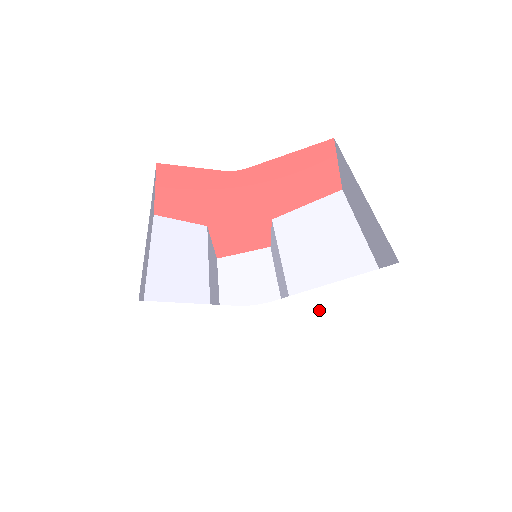
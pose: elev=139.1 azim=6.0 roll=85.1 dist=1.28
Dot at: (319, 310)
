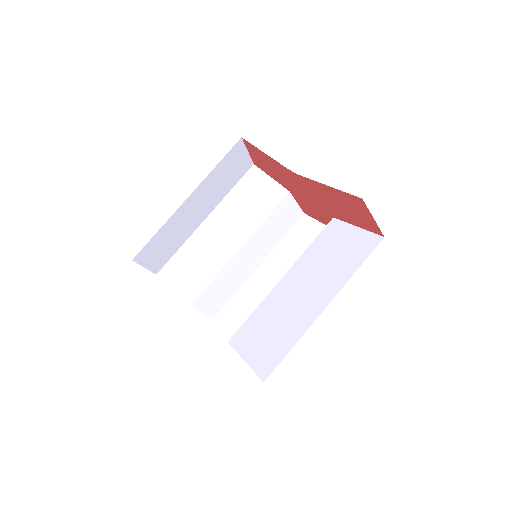
Dot at: occluded
